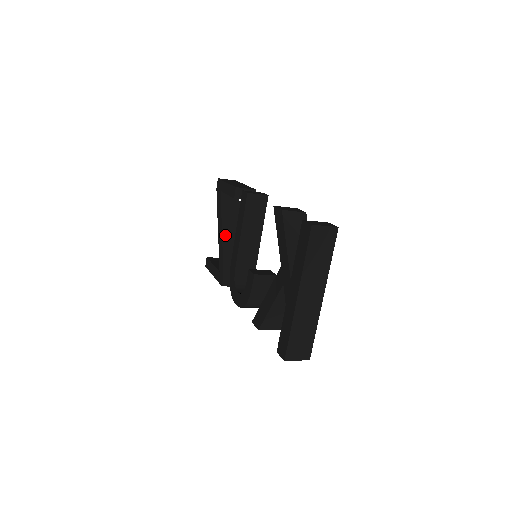
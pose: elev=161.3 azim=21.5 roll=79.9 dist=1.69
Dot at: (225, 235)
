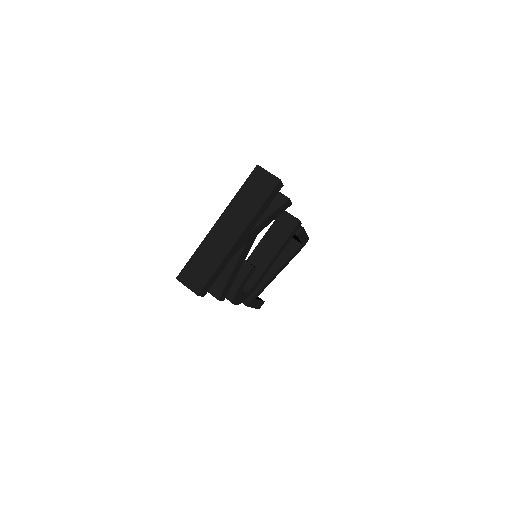
Dot at: occluded
